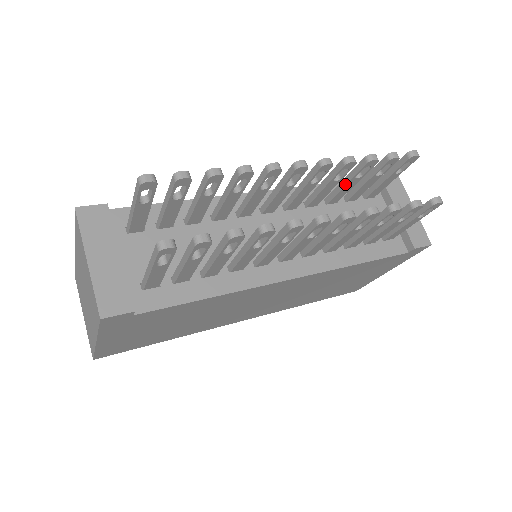
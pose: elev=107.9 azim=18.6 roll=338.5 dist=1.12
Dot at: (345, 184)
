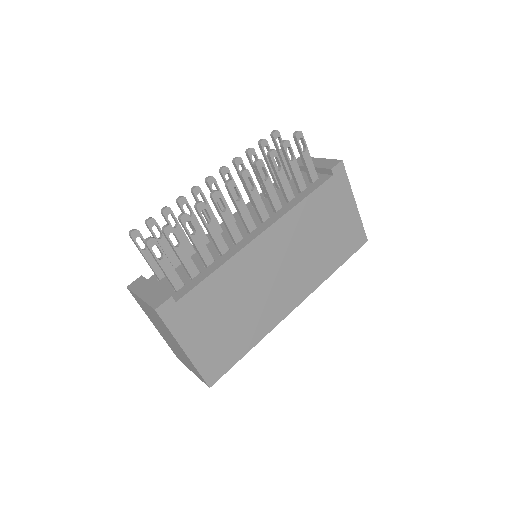
Dot at: (257, 176)
